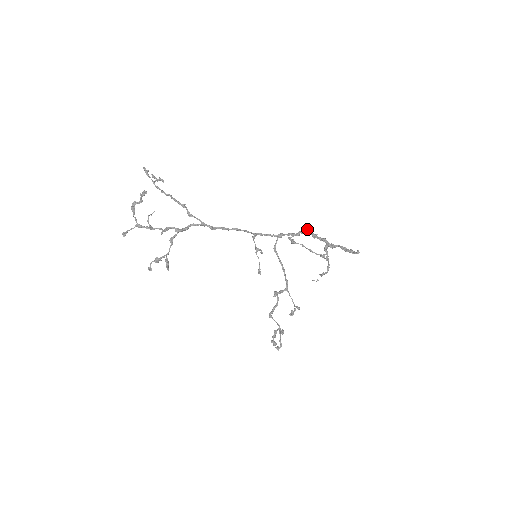
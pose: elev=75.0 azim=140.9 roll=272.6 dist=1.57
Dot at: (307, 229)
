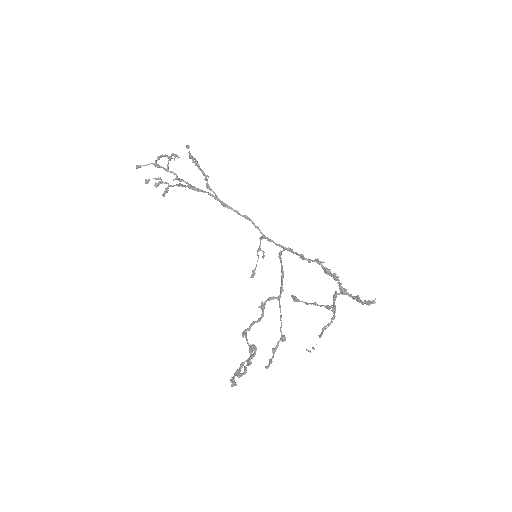
Dot at: (320, 261)
